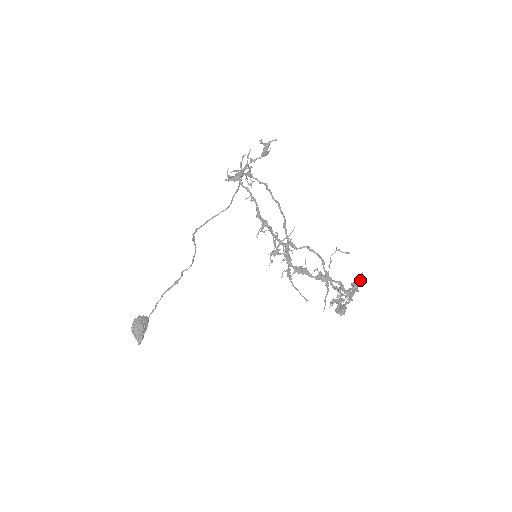
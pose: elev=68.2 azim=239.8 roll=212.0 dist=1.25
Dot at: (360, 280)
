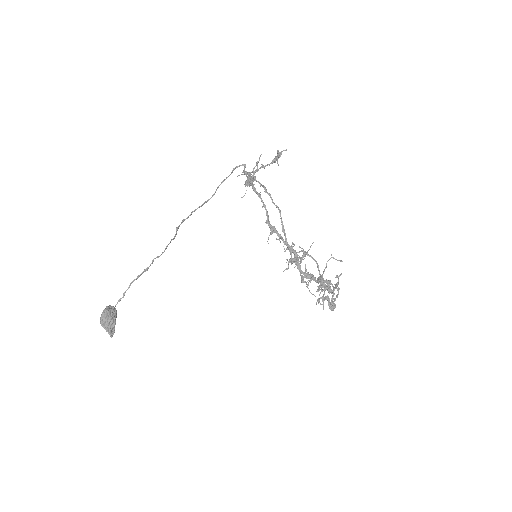
Dot at: occluded
